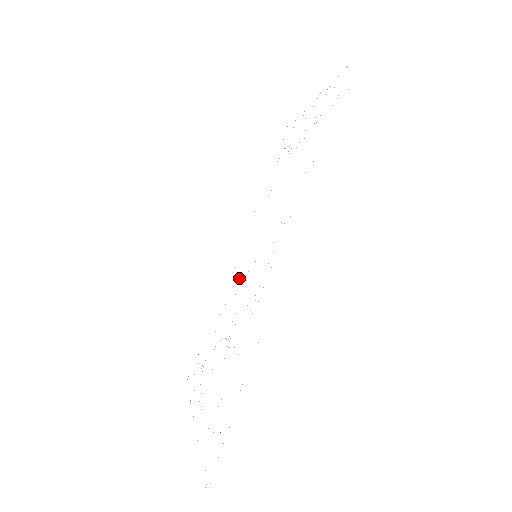
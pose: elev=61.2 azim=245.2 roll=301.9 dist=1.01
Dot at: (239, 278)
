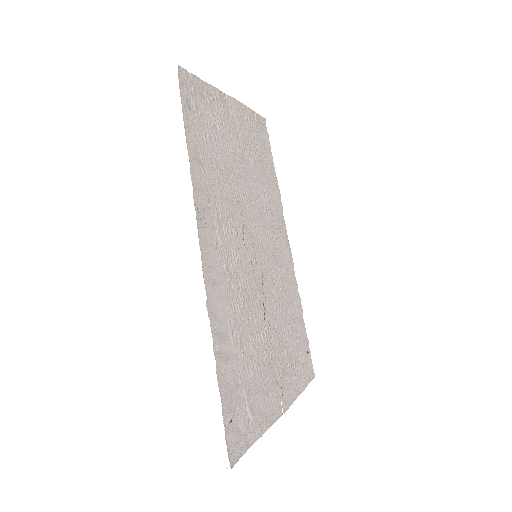
Dot at: (273, 277)
